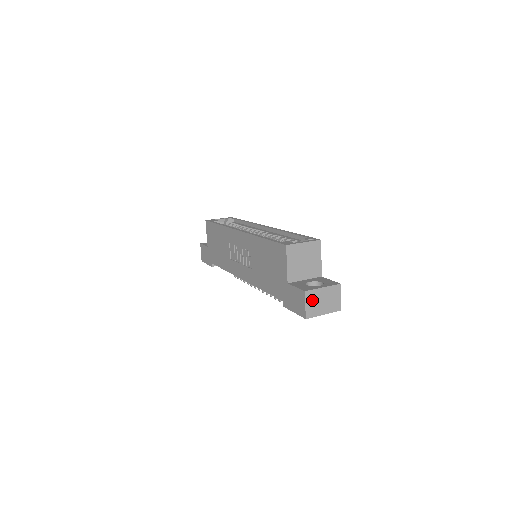
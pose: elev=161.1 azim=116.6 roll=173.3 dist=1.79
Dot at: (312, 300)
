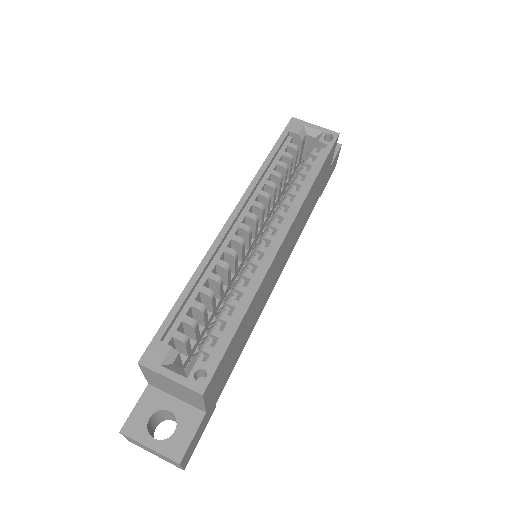
Dot at: (134, 441)
